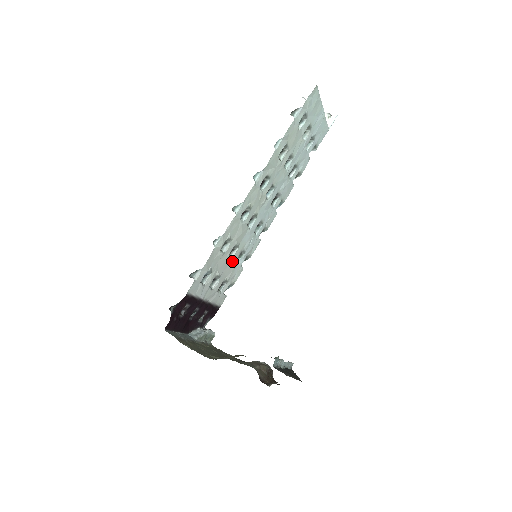
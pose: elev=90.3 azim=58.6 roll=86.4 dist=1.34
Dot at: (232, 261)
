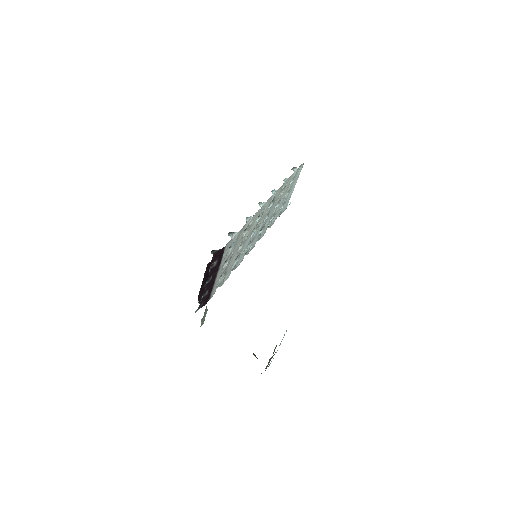
Dot at: (236, 255)
